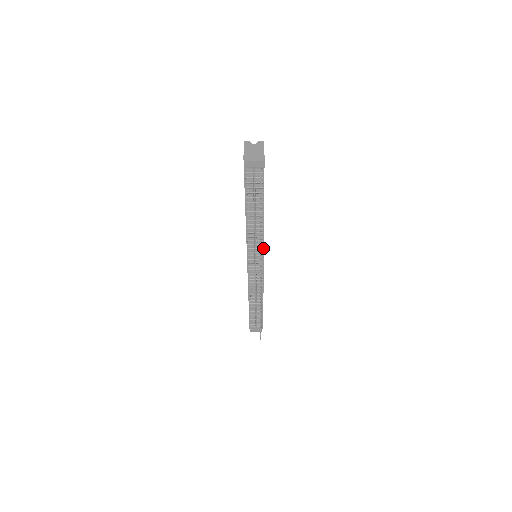
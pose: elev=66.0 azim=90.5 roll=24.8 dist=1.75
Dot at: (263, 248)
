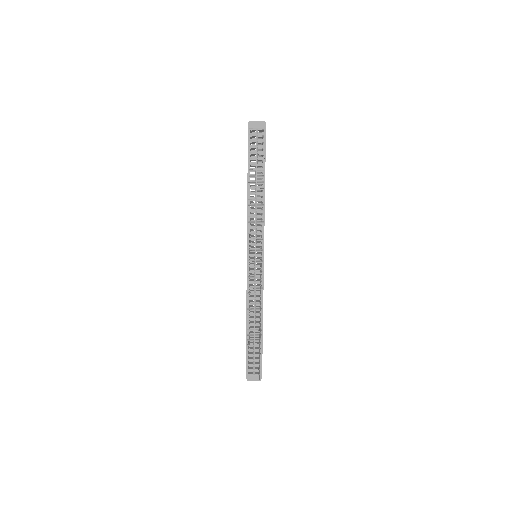
Dot at: (263, 237)
